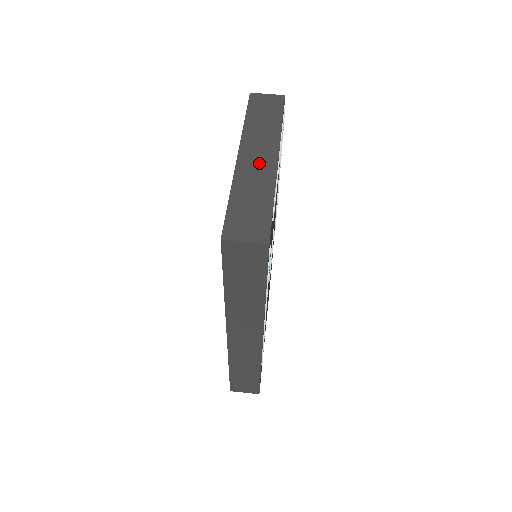
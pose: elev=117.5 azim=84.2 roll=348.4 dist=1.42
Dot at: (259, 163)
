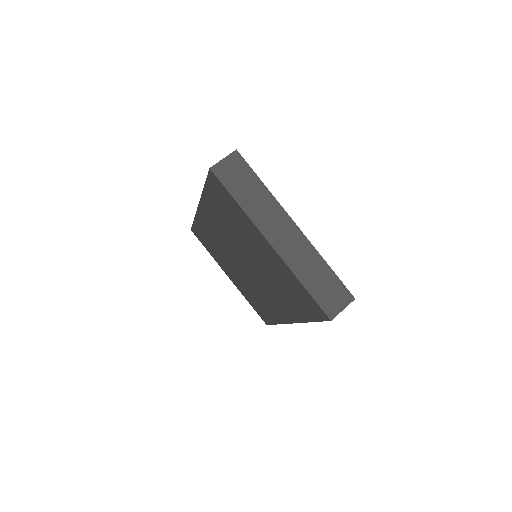
Dot at: (291, 241)
